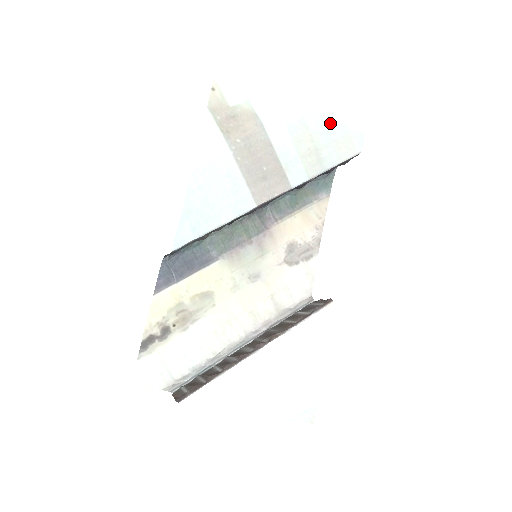
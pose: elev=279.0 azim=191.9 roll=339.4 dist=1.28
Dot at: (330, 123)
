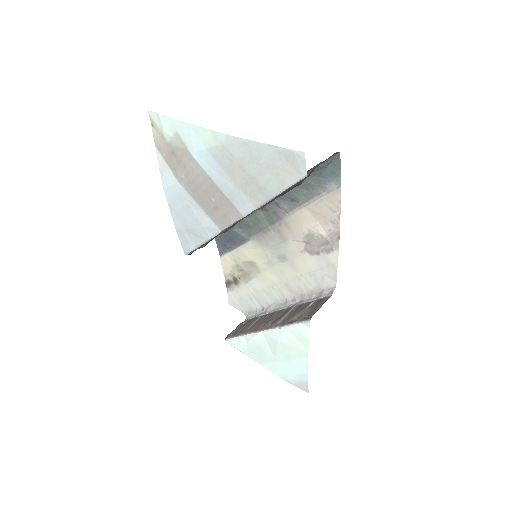
Dot at: (254, 146)
